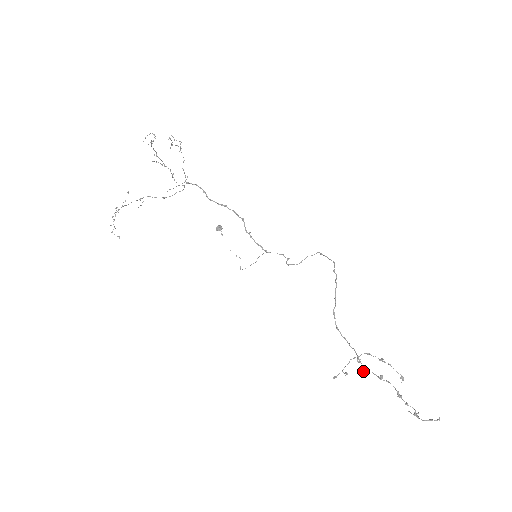
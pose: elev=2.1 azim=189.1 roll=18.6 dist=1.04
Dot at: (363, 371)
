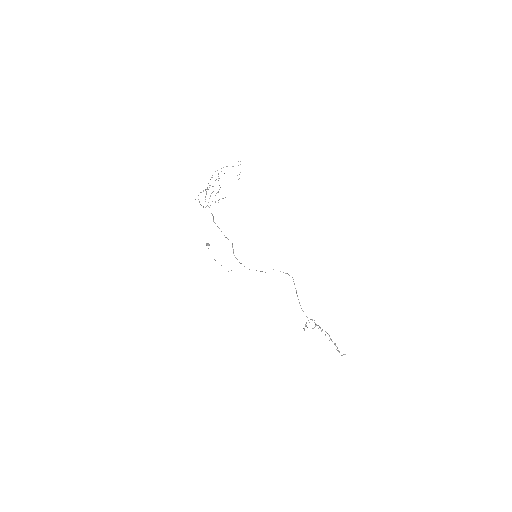
Dot at: (313, 328)
